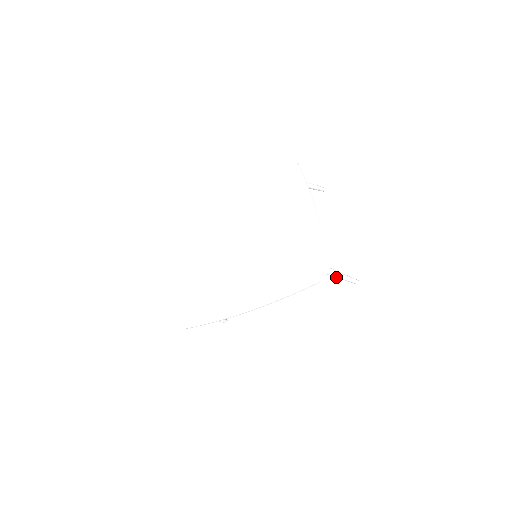
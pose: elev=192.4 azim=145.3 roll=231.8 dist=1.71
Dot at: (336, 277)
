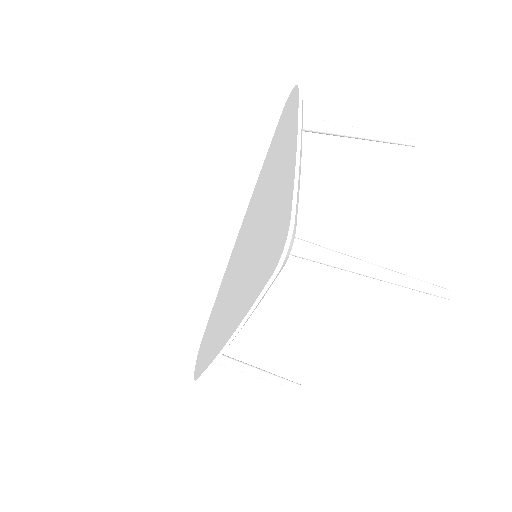
Dot at: (367, 275)
